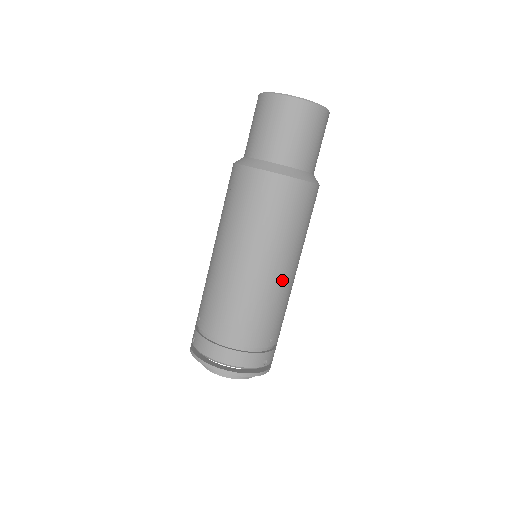
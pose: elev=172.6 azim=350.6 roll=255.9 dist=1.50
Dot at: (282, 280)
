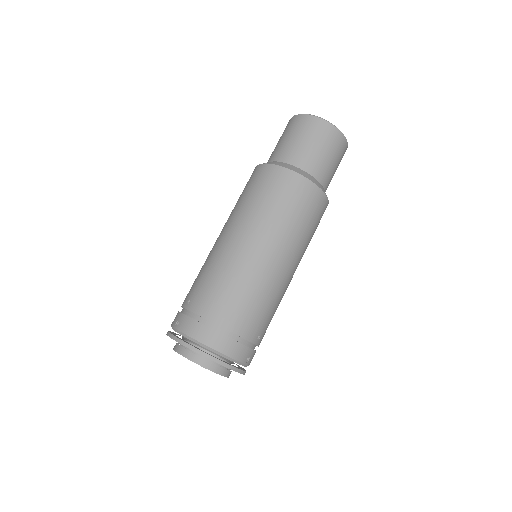
Dot at: (284, 277)
